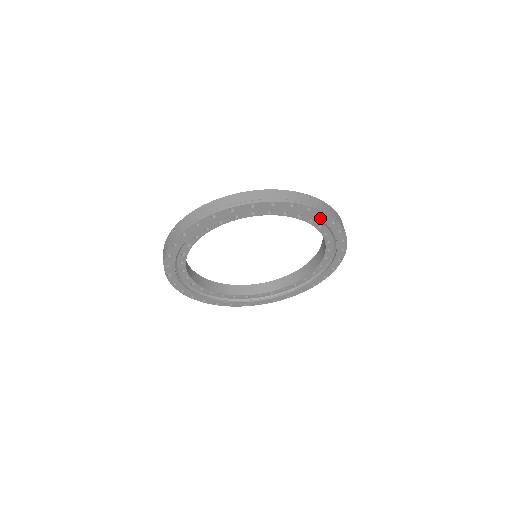
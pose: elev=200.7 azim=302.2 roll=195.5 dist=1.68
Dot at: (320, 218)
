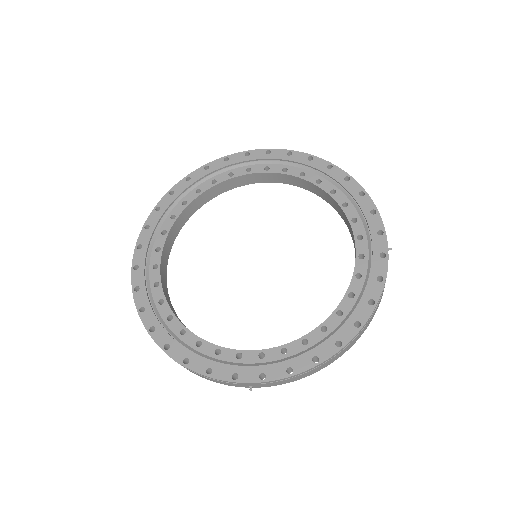
Dot at: (269, 157)
